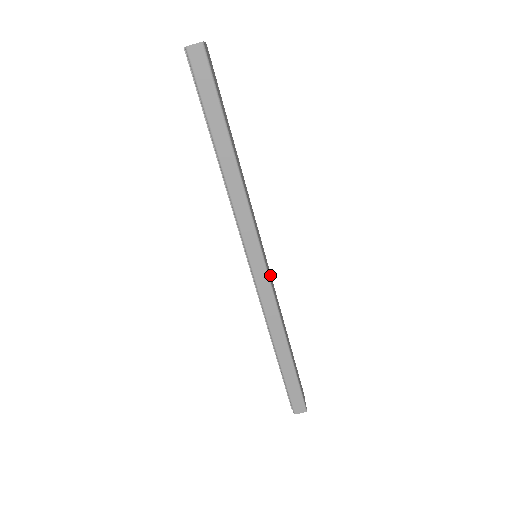
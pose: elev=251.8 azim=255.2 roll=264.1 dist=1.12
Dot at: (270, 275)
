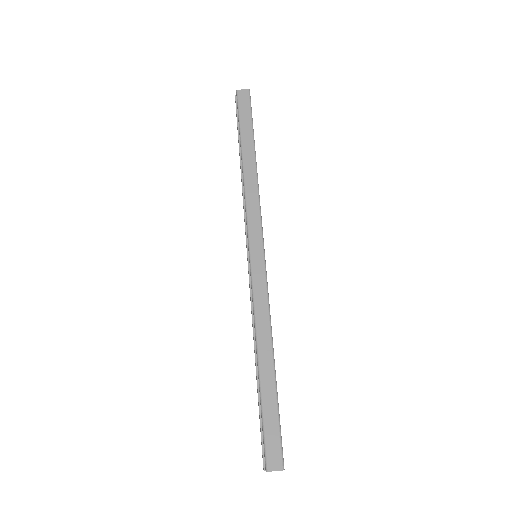
Dot at: occluded
